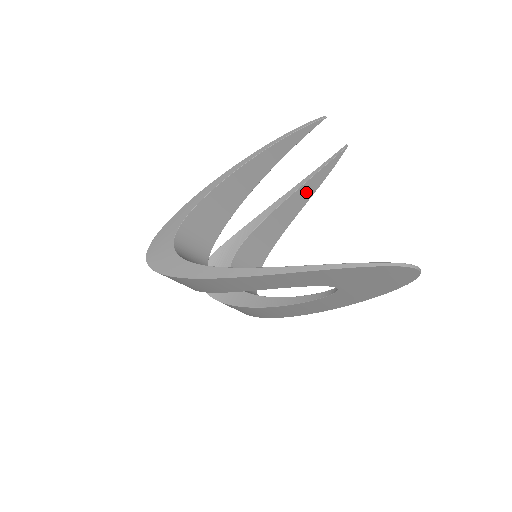
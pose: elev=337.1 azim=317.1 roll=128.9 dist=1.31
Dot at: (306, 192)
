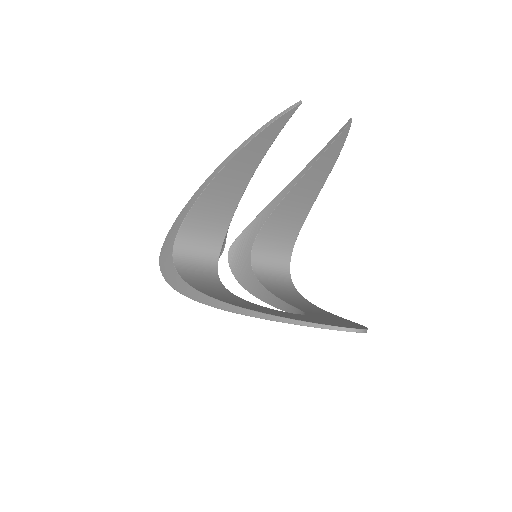
Dot at: (319, 173)
